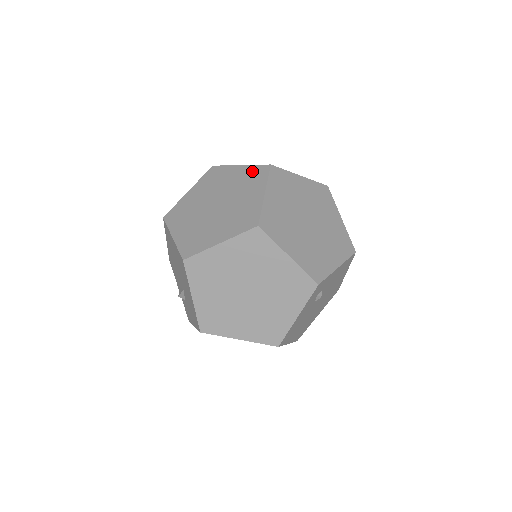
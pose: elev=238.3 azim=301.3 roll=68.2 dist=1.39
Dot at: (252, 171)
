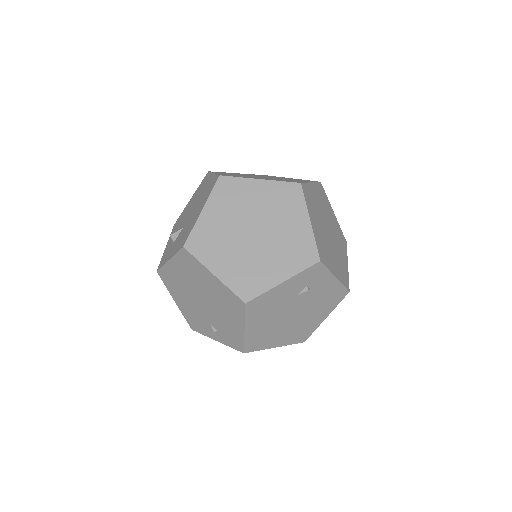
Dot at: occluded
